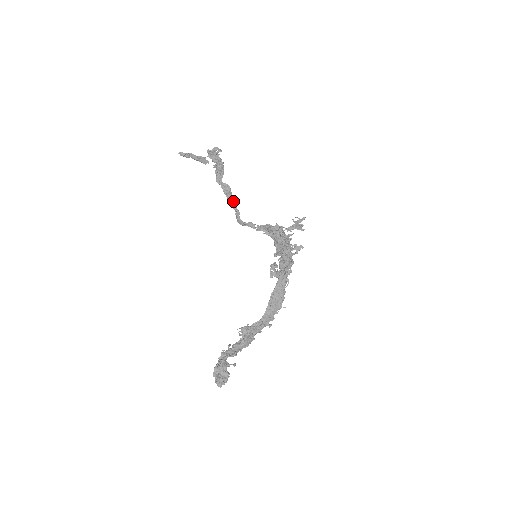
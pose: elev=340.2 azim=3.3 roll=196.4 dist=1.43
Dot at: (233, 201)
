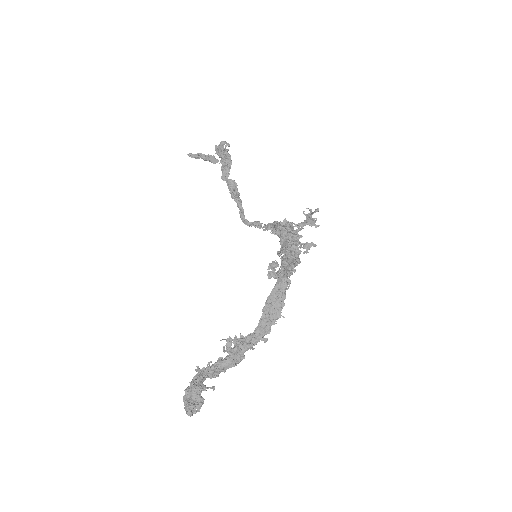
Dot at: (238, 198)
